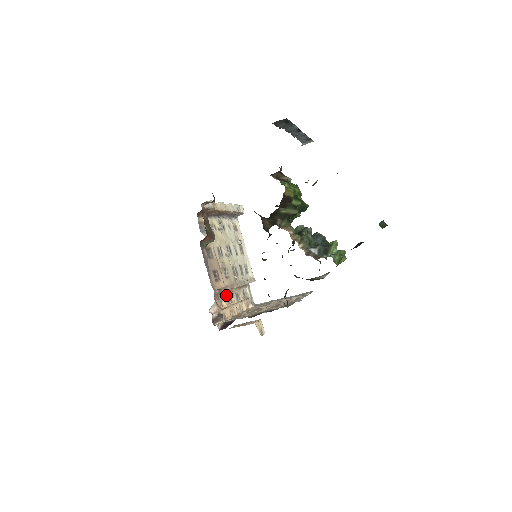
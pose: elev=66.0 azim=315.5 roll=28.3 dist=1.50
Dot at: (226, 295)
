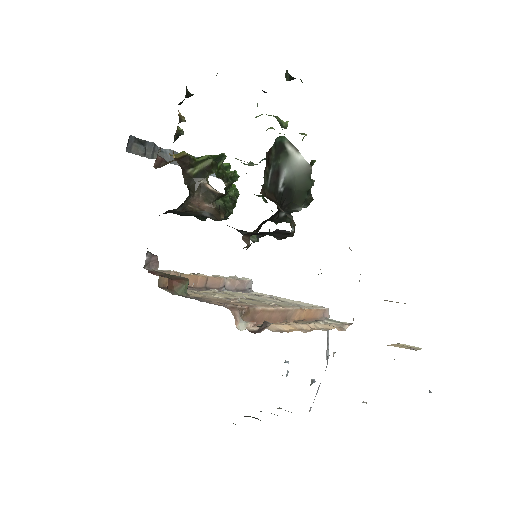
Dot at: occluded
